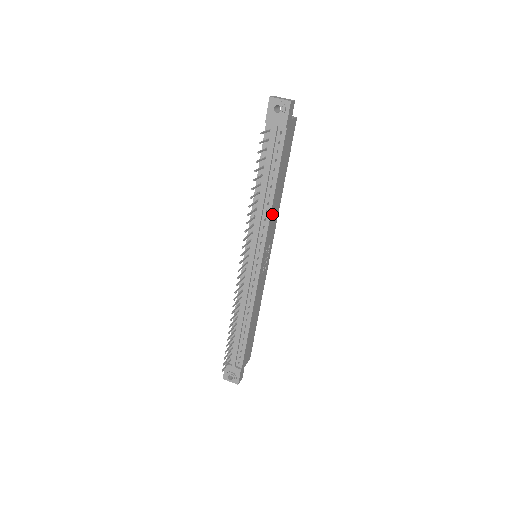
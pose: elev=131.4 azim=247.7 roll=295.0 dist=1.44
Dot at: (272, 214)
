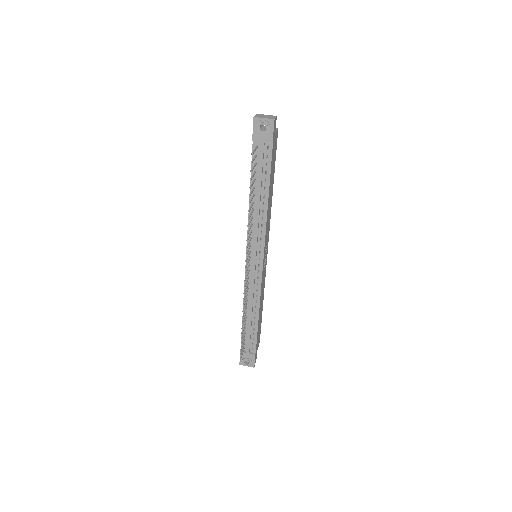
Dot at: (267, 219)
